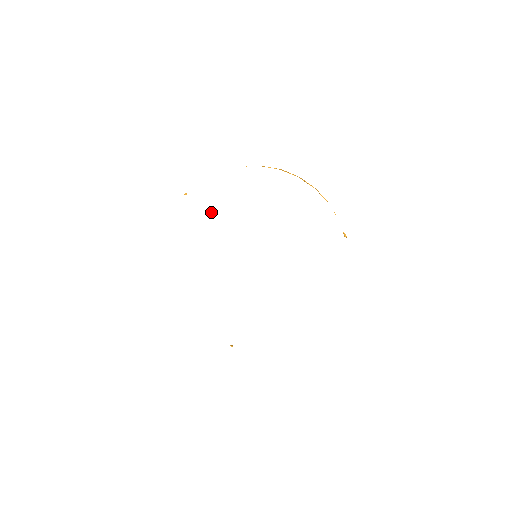
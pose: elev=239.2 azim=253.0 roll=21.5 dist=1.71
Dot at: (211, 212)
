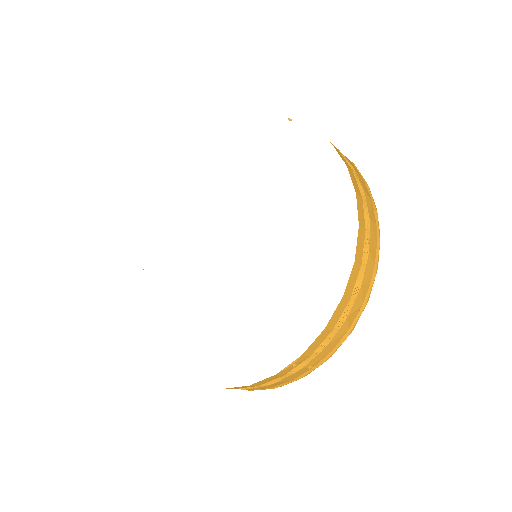
Dot at: (169, 256)
